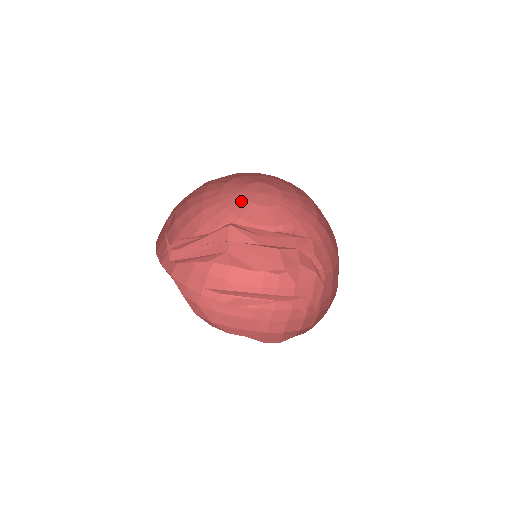
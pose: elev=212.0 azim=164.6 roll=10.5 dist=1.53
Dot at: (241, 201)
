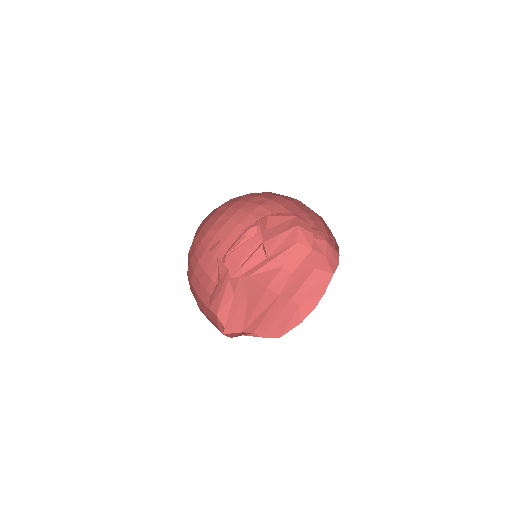
Dot at: occluded
